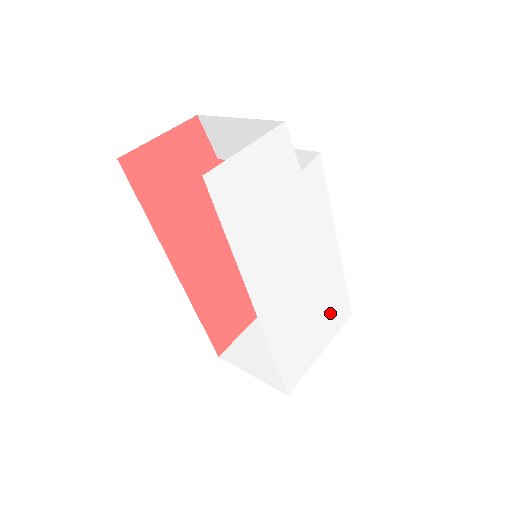
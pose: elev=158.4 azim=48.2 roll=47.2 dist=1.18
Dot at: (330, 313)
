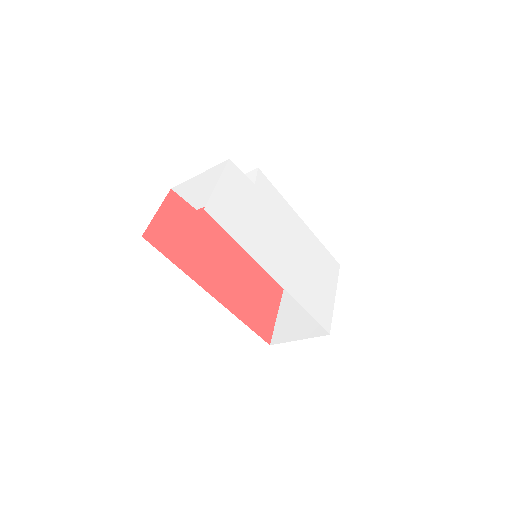
Dot at: (324, 268)
